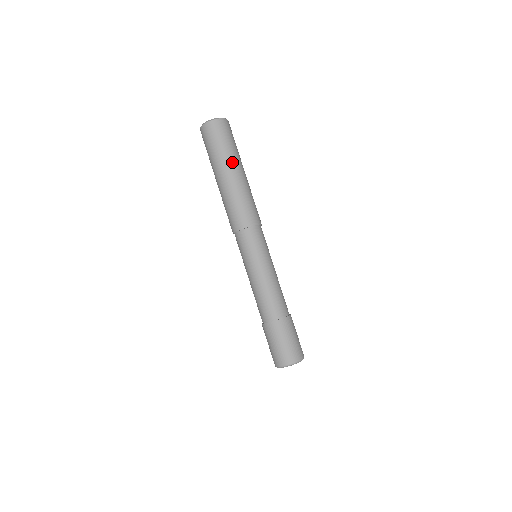
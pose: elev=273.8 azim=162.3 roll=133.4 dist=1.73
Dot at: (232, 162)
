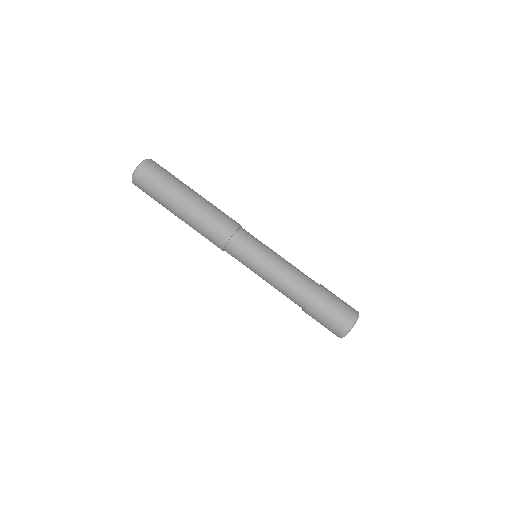
Dot at: (187, 186)
